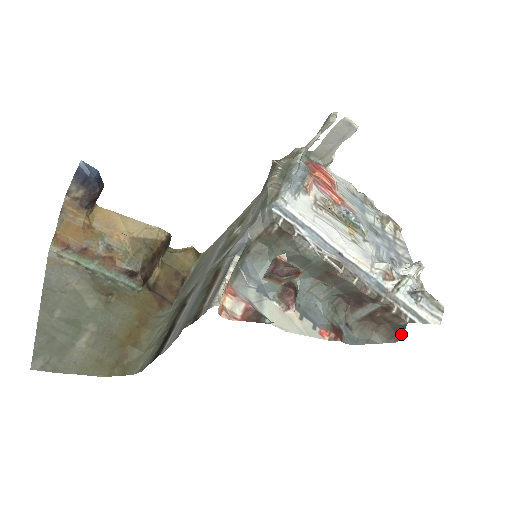
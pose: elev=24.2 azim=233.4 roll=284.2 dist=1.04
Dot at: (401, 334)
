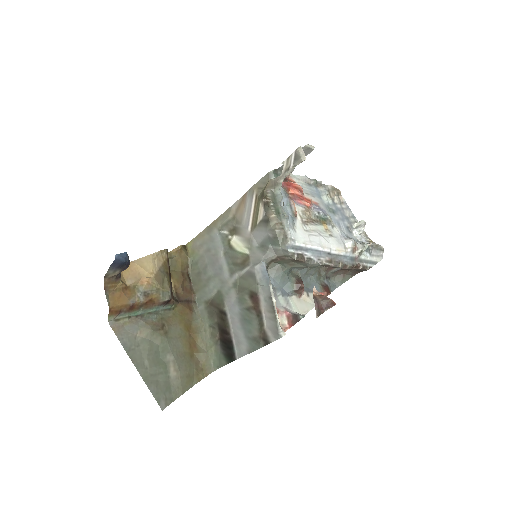
Dot at: (361, 271)
